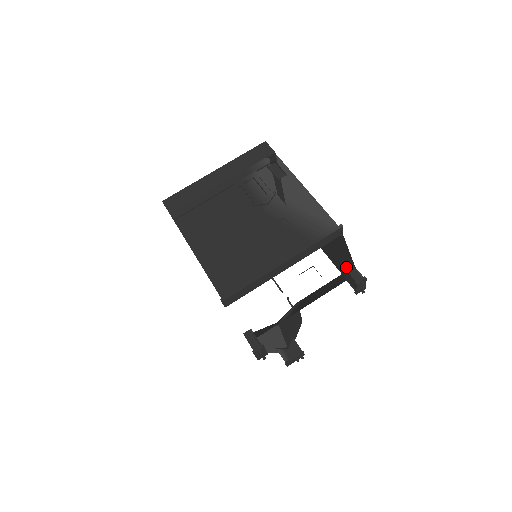
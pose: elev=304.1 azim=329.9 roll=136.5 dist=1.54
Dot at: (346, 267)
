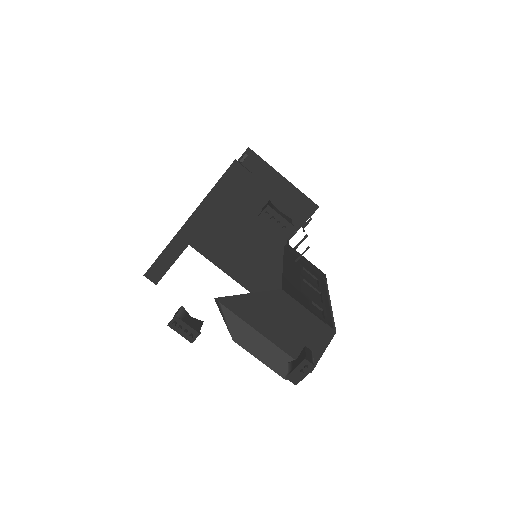
Dot at: (263, 207)
